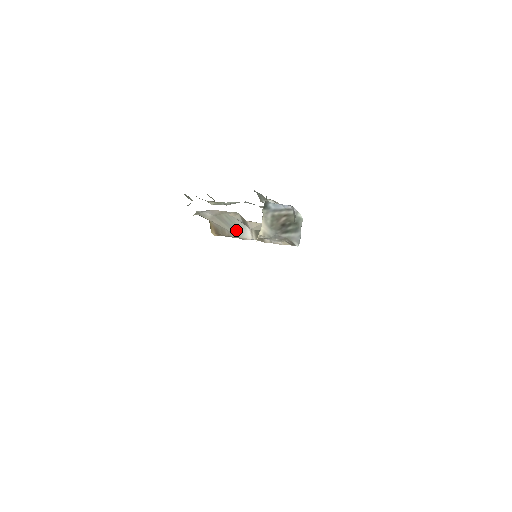
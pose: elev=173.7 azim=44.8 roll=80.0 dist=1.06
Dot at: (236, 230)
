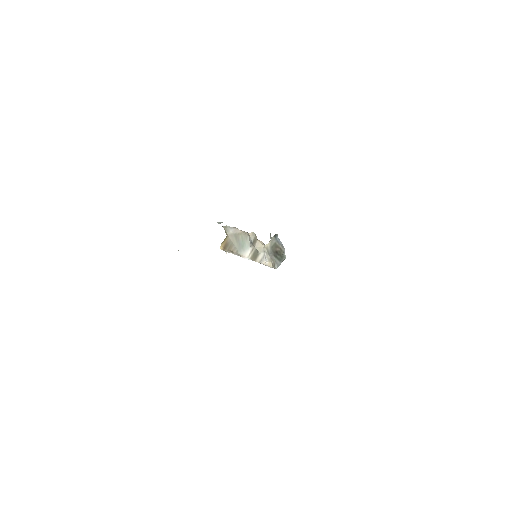
Dot at: (241, 248)
